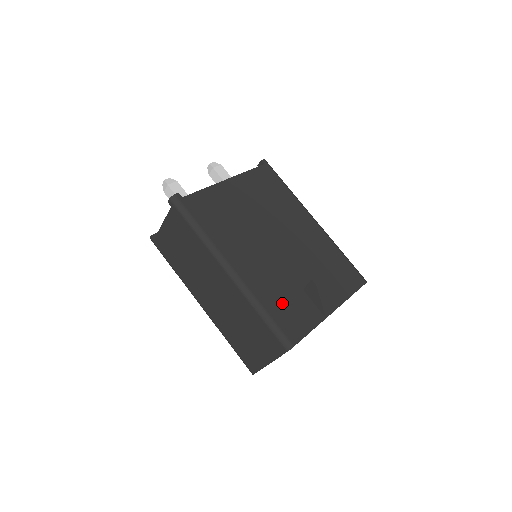
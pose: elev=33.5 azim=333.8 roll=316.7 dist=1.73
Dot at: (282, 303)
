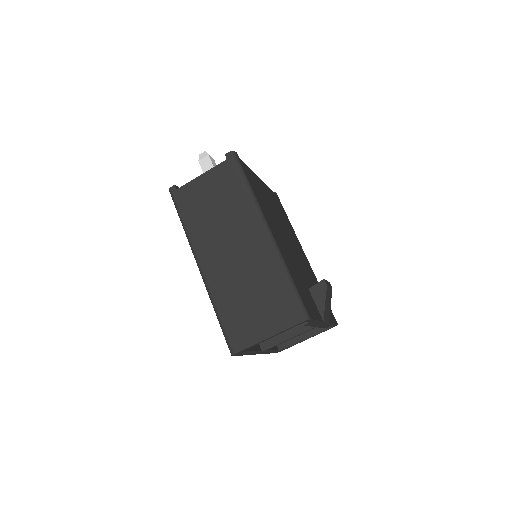
Dot at: (299, 283)
